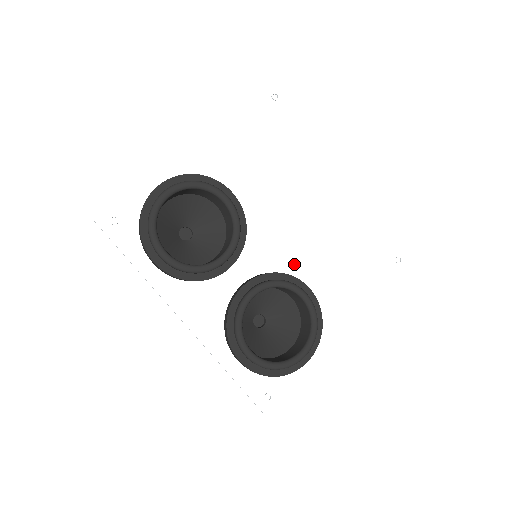
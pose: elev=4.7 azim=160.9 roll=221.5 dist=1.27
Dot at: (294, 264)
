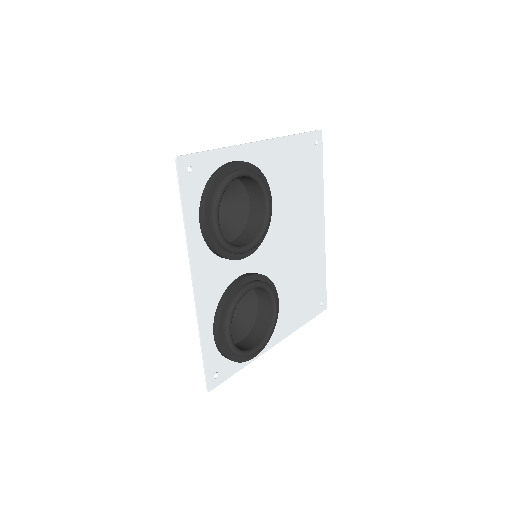
Dot at: (273, 275)
